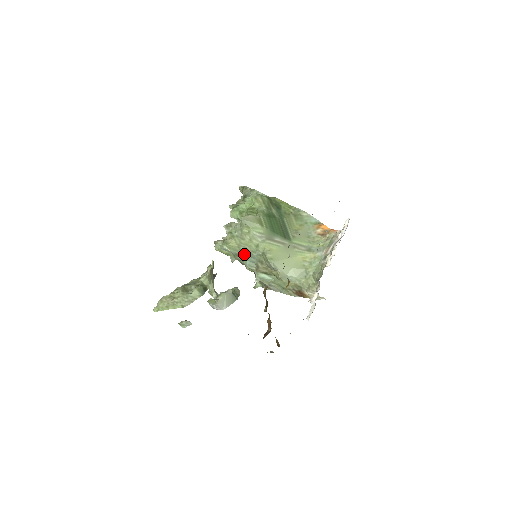
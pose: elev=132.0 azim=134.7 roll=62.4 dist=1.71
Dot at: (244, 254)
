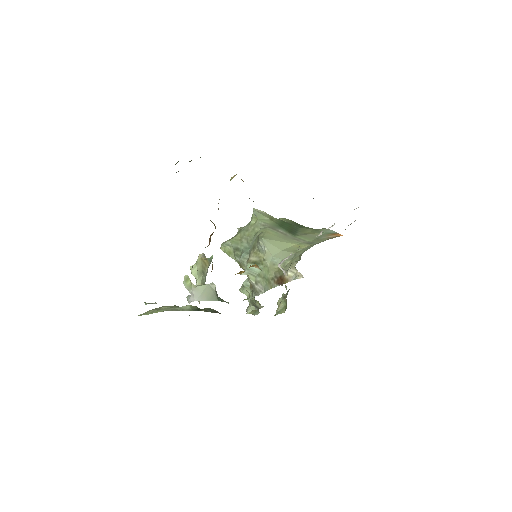
Dot at: (243, 247)
